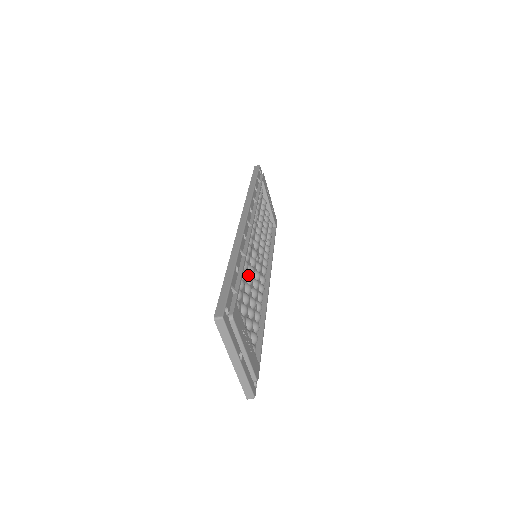
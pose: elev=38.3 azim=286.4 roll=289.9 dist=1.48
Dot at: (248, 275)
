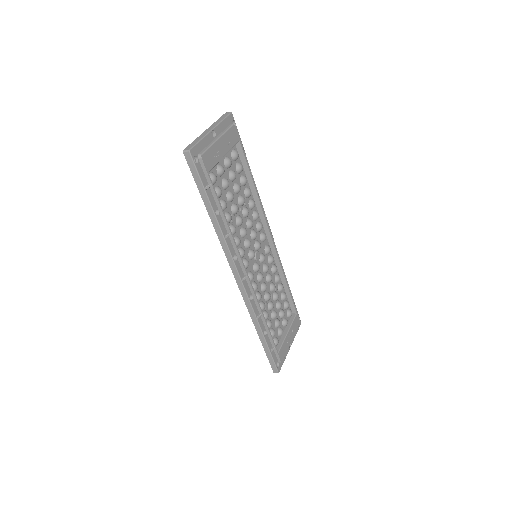
Dot at: (266, 300)
